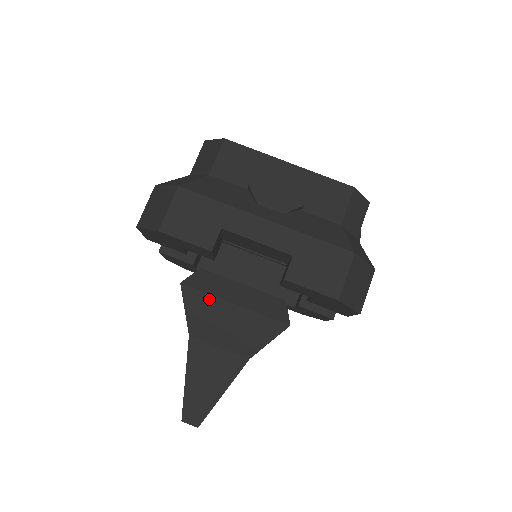
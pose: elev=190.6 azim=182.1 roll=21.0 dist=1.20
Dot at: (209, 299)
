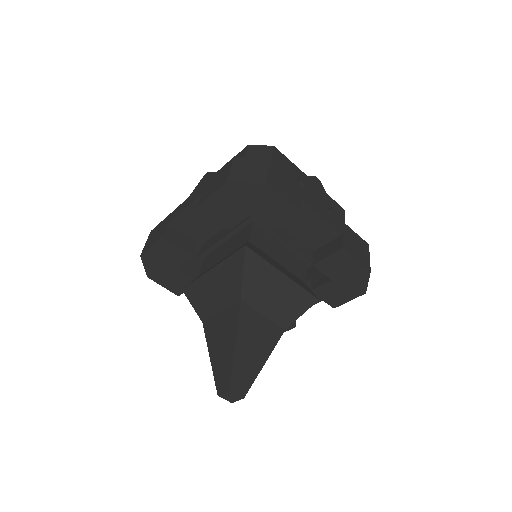
Dot at: (265, 265)
